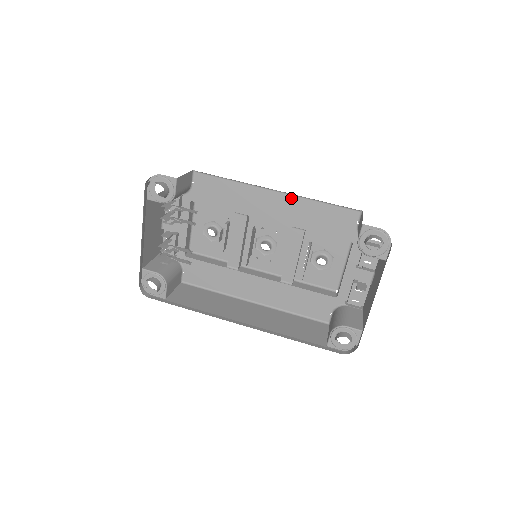
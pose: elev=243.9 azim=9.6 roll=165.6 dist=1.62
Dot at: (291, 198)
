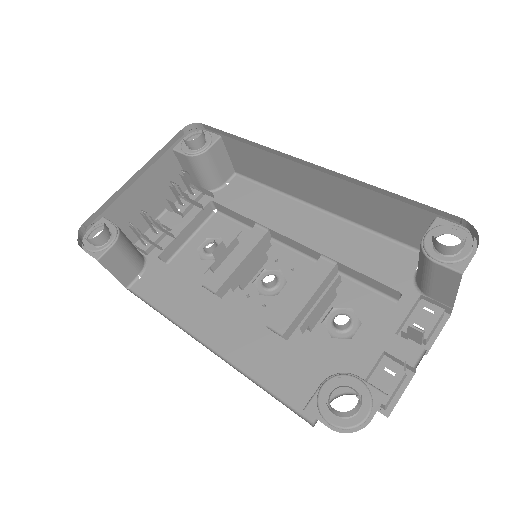
Dot at: (335, 221)
